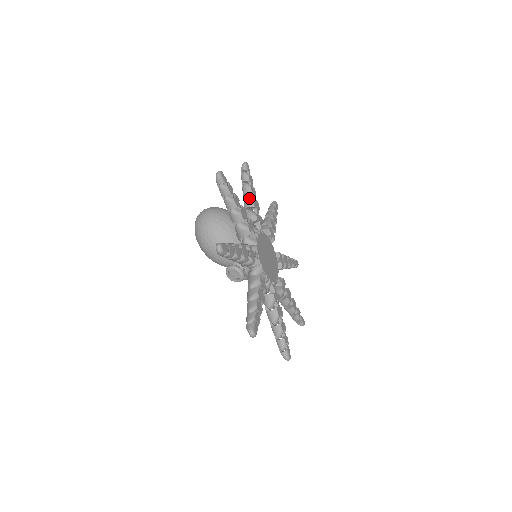
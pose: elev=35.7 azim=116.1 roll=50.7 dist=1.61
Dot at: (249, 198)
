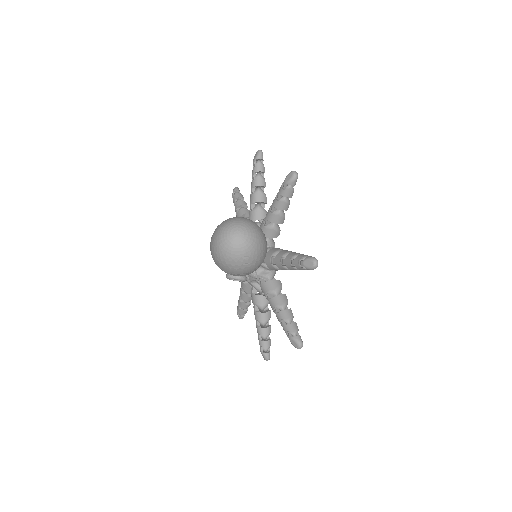
Dot at: (283, 216)
